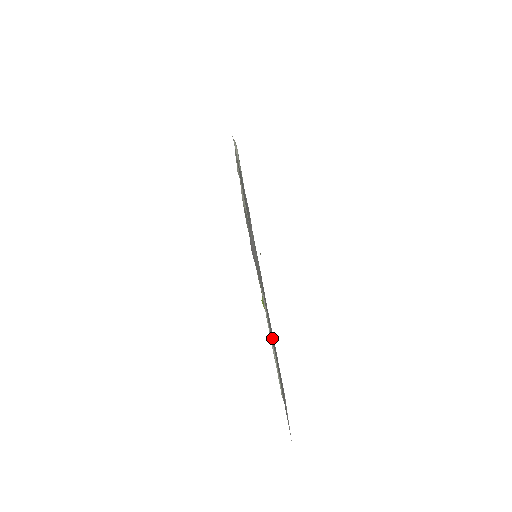
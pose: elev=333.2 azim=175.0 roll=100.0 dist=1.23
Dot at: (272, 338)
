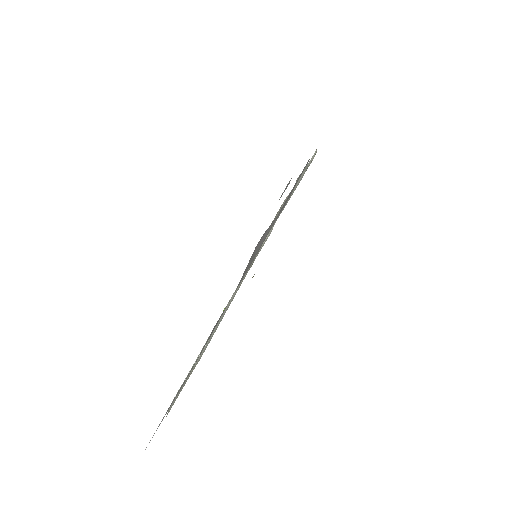
Dot at: occluded
